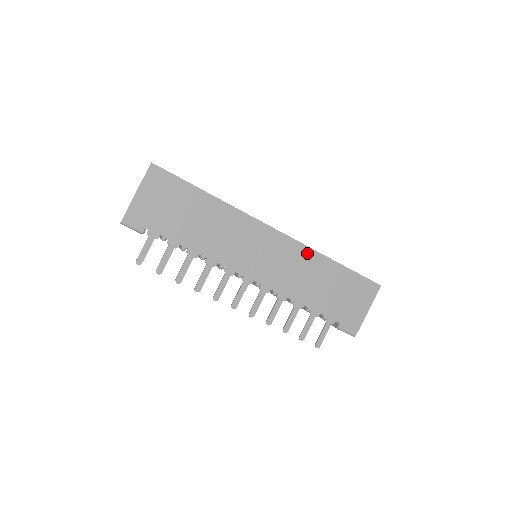
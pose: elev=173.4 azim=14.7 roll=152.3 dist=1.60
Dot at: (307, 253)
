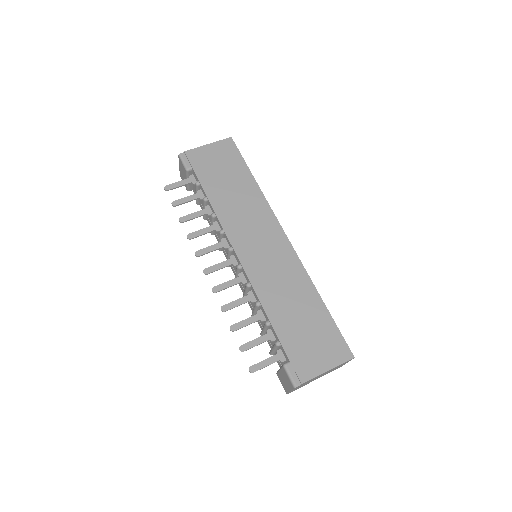
Dot at: (301, 273)
